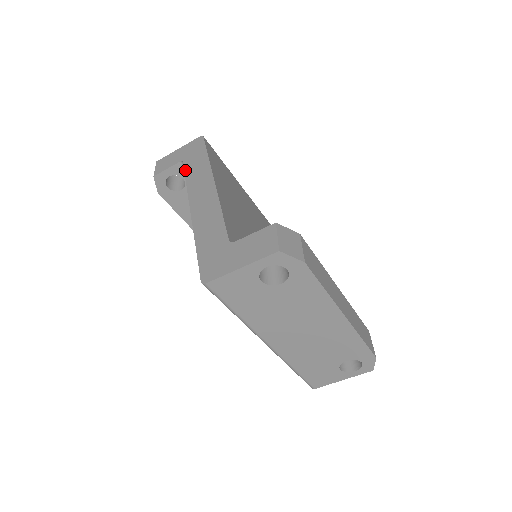
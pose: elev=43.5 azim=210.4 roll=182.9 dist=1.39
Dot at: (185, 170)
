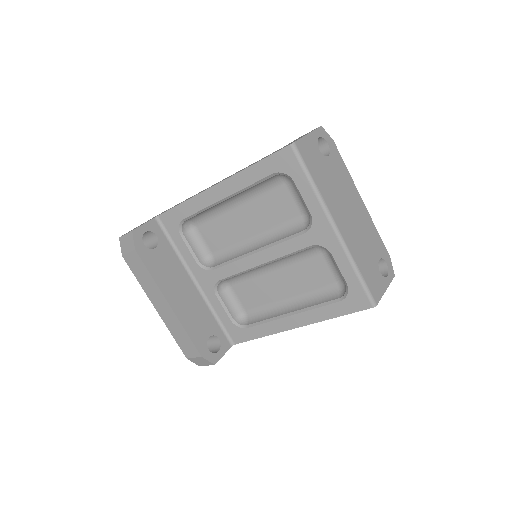
Dot at: (171, 208)
